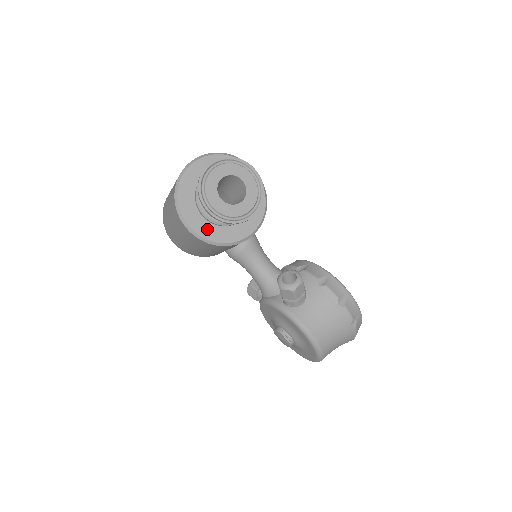
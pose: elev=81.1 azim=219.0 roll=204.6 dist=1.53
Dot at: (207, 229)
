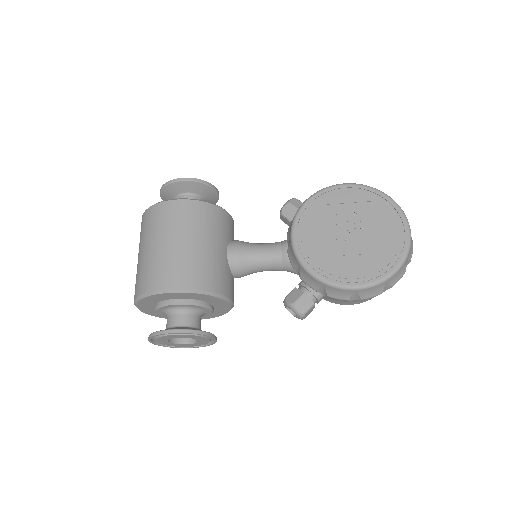
Dot at: occluded
